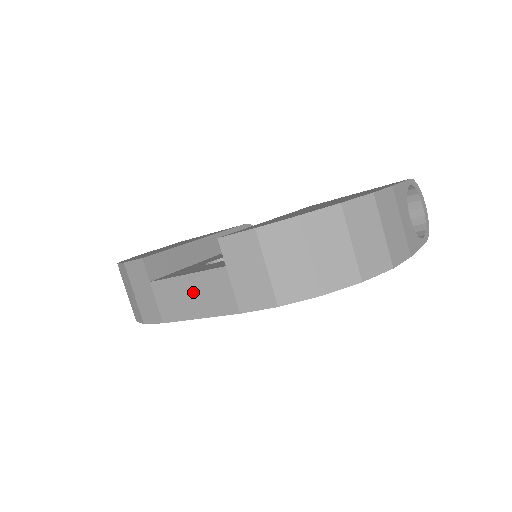
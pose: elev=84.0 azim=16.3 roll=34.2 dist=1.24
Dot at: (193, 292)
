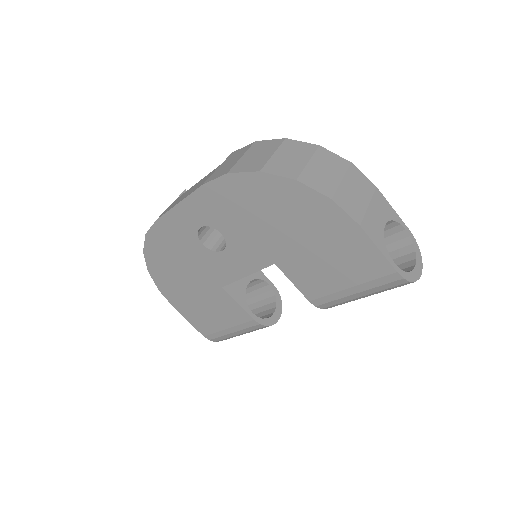
Dot at: occluded
